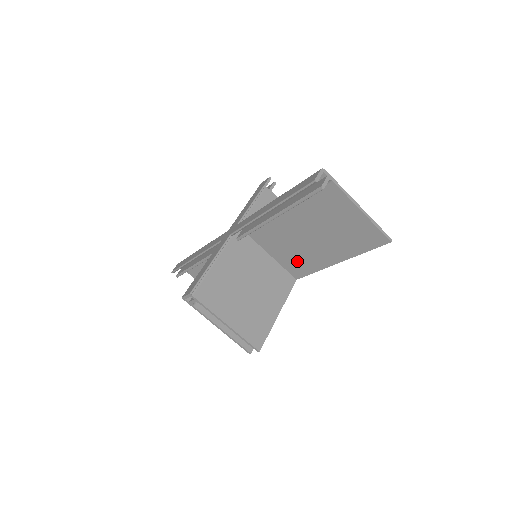
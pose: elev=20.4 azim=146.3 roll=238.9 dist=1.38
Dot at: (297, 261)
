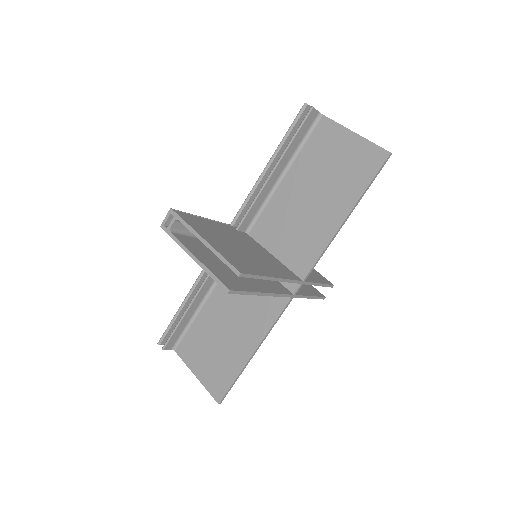
Dot at: (301, 246)
